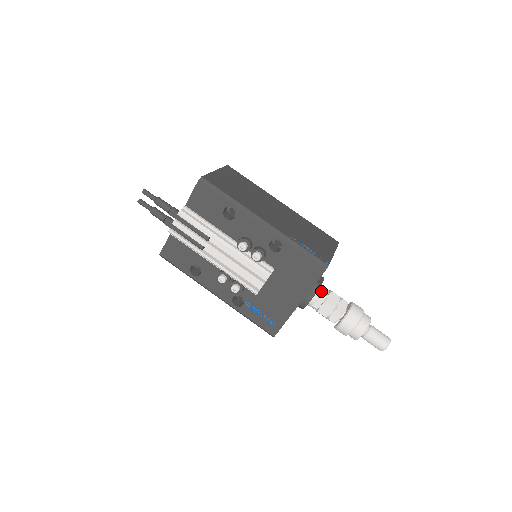
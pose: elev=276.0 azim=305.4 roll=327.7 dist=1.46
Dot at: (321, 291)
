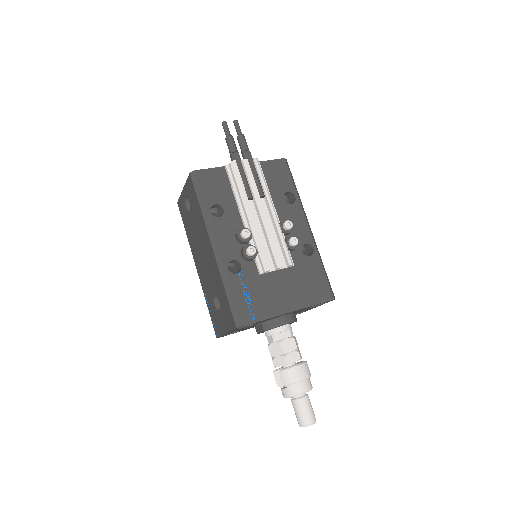
Dot at: (291, 327)
